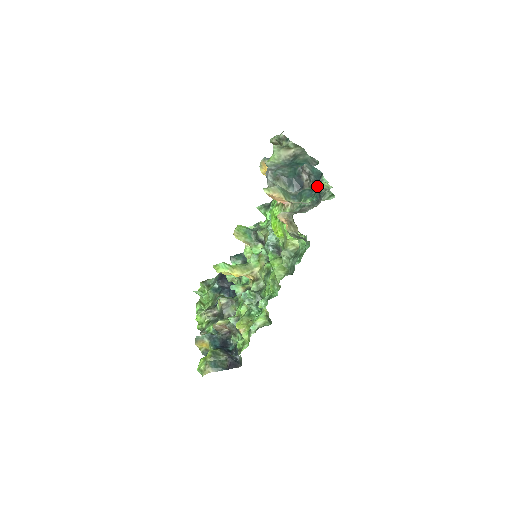
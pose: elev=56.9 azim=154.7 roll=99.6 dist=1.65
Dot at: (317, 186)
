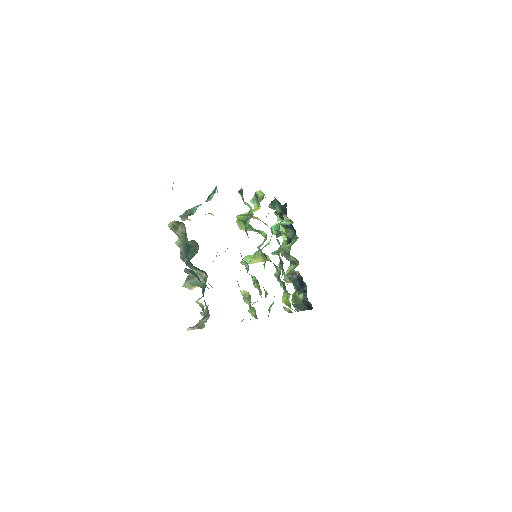
Dot at: occluded
